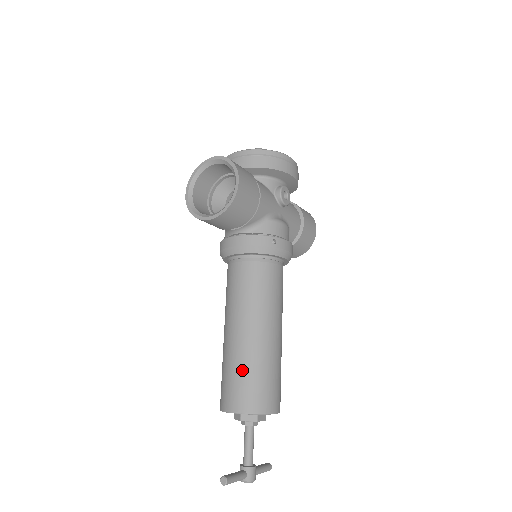
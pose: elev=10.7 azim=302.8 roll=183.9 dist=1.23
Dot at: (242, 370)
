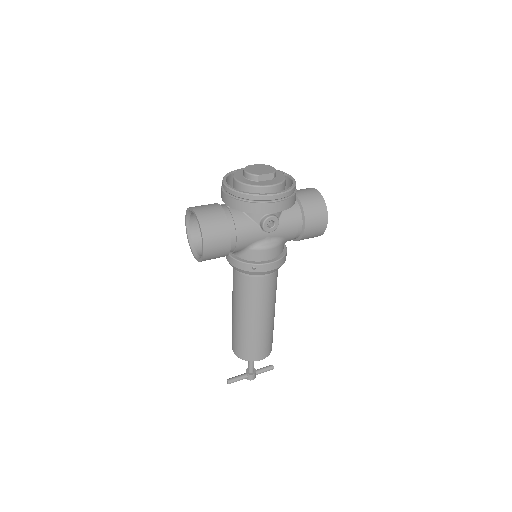
Dot at: (237, 335)
